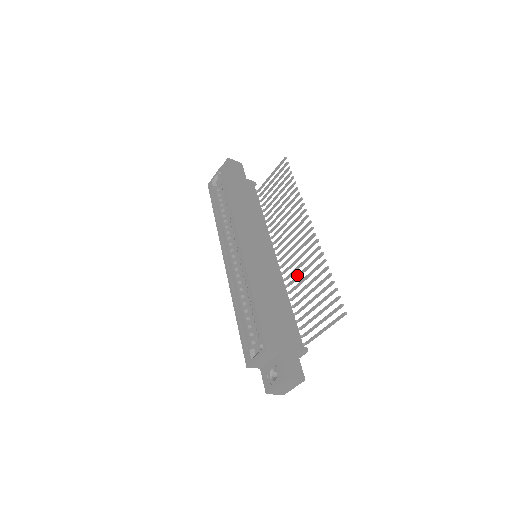
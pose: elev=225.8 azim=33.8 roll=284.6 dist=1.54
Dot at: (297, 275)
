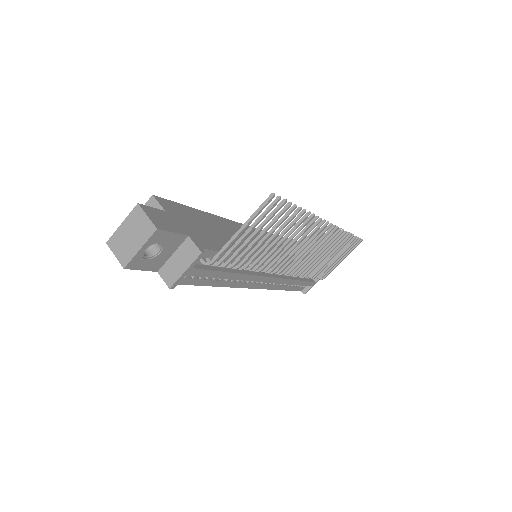
Dot at: (276, 252)
